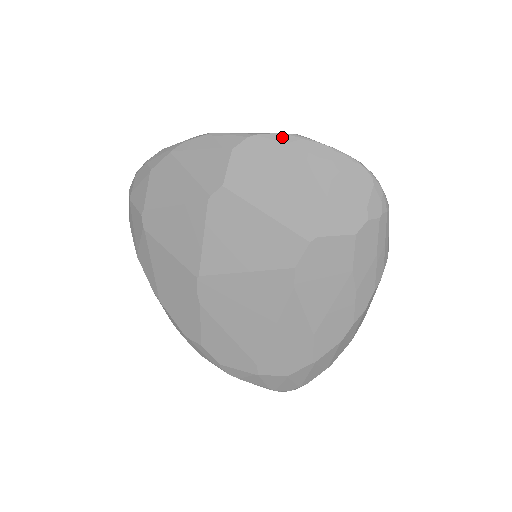
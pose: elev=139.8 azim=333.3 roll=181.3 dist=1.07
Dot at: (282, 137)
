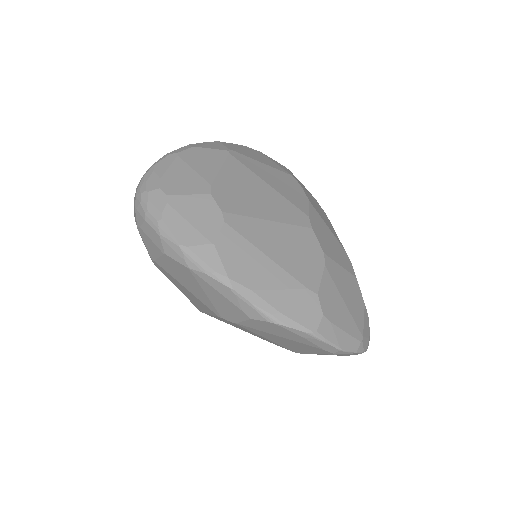
Dot at: (299, 333)
